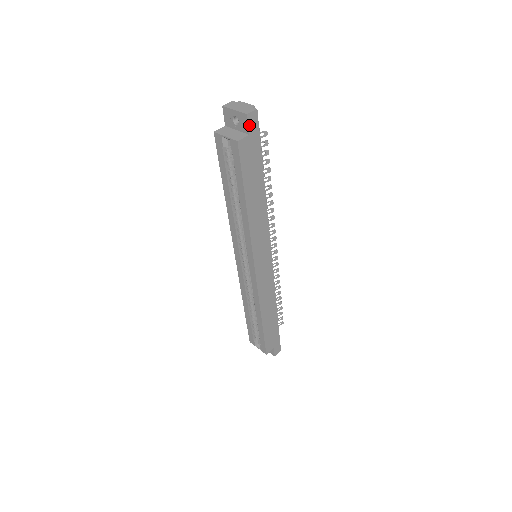
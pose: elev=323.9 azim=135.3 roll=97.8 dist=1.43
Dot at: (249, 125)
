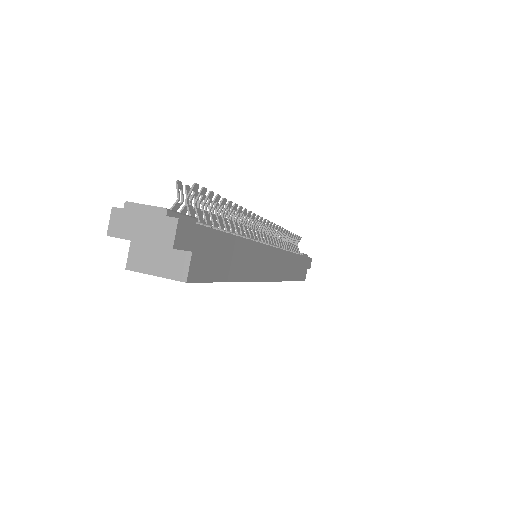
Dot at: (184, 247)
